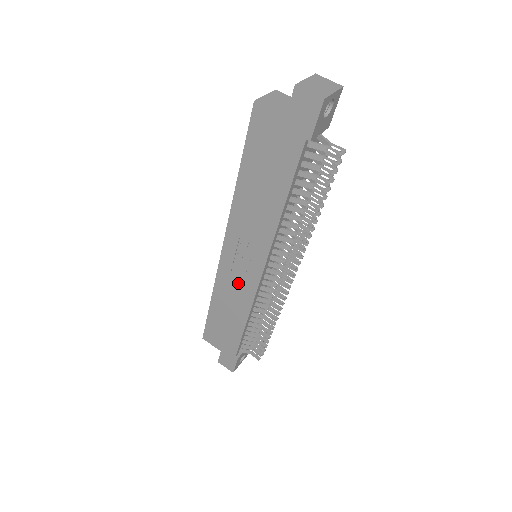
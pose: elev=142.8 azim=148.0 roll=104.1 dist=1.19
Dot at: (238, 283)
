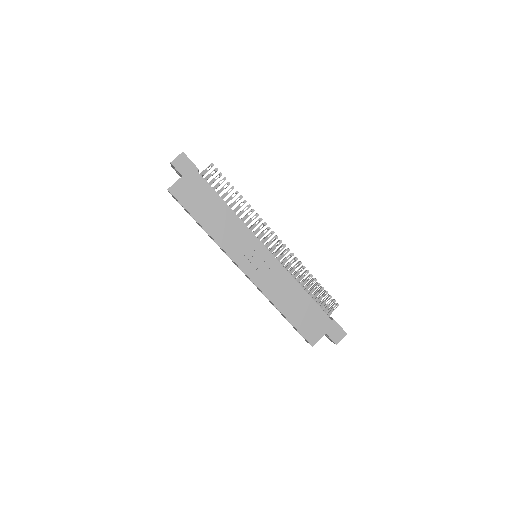
Dot at: (270, 274)
